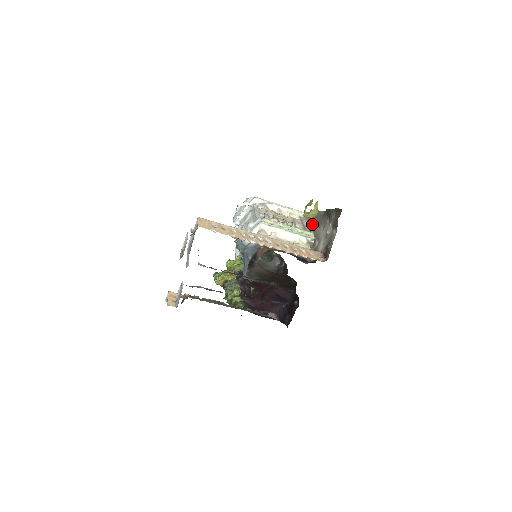
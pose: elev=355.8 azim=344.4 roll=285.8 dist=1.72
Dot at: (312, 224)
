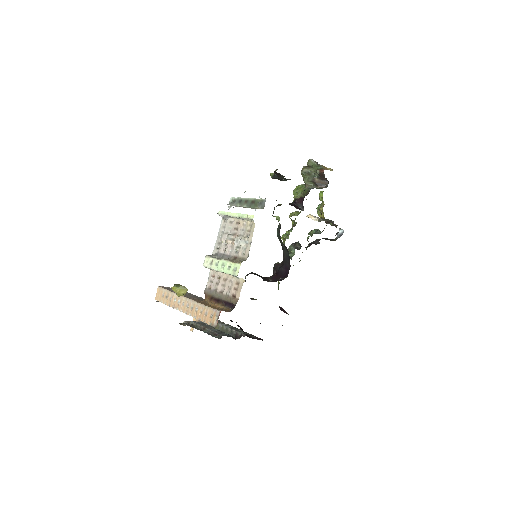
Dot at: occluded
